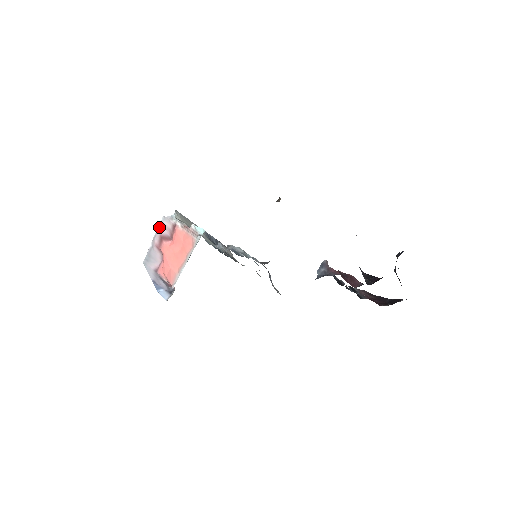
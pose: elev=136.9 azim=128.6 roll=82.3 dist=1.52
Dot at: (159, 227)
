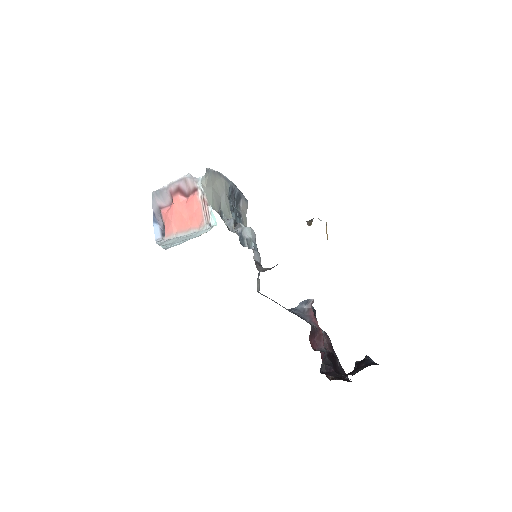
Dot at: (181, 179)
